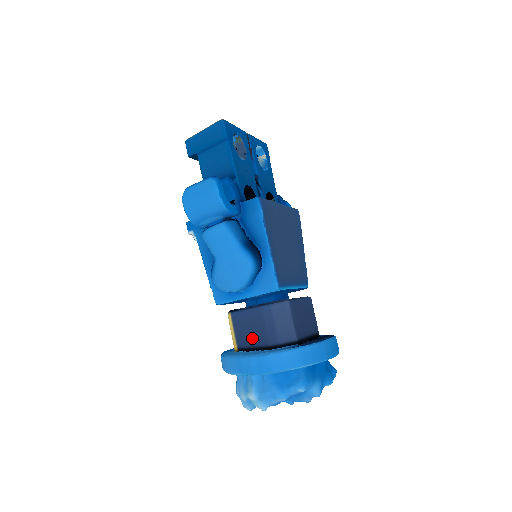
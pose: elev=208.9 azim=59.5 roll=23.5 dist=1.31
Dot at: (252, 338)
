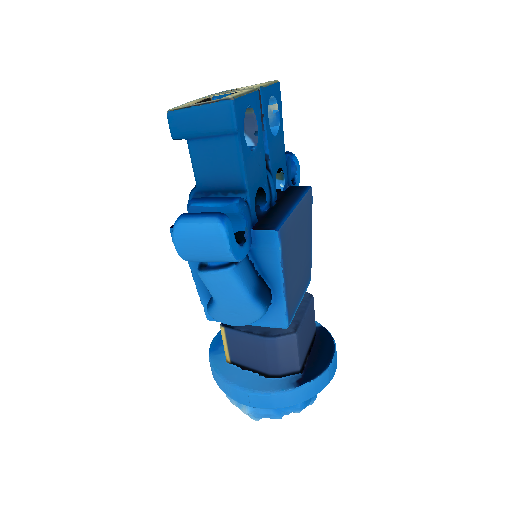
Dot at: (249, 360)
